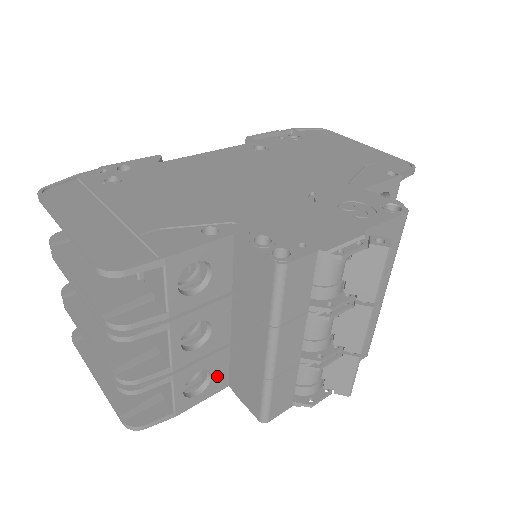
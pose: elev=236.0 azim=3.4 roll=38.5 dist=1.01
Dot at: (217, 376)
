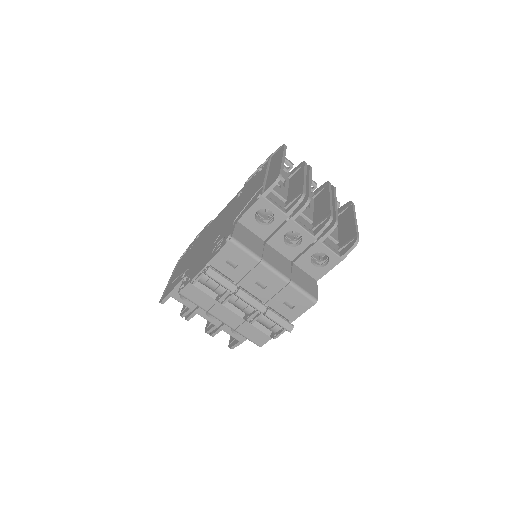
Dot at: occluded
